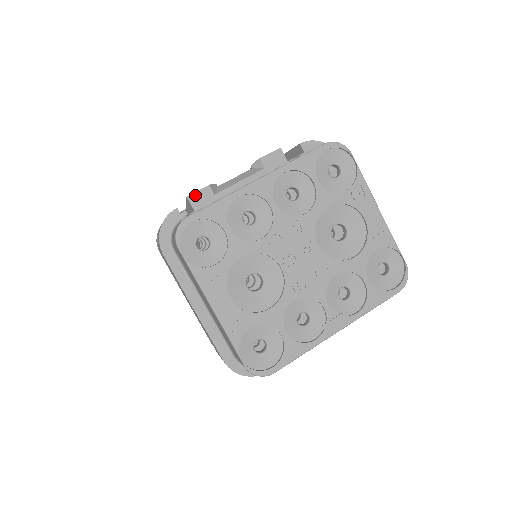
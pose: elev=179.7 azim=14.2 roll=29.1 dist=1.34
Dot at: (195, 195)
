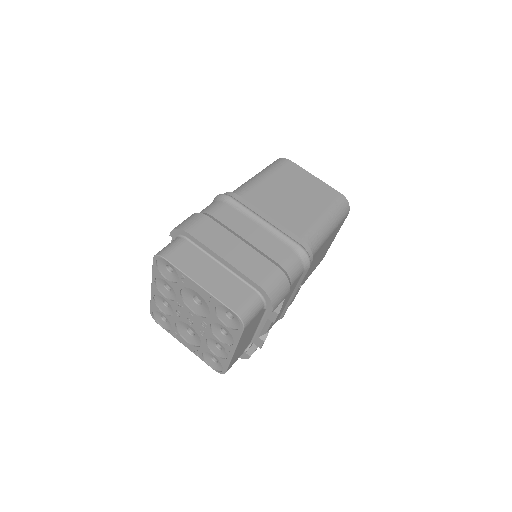
Dot at: occluded
